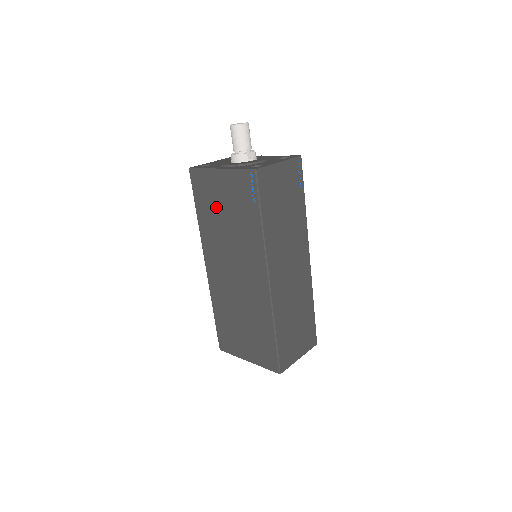
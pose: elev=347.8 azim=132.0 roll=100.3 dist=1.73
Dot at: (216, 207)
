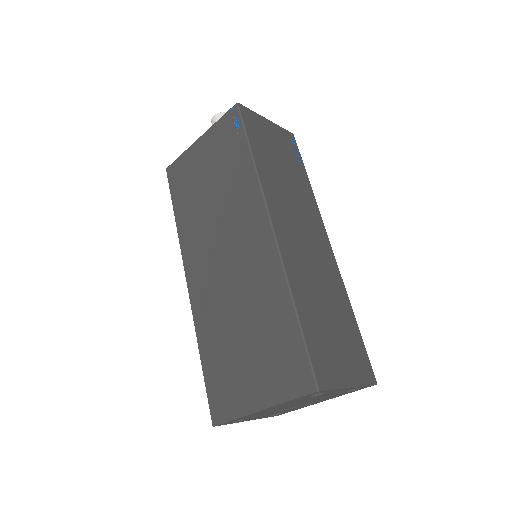
Dot at: (197, 186)
